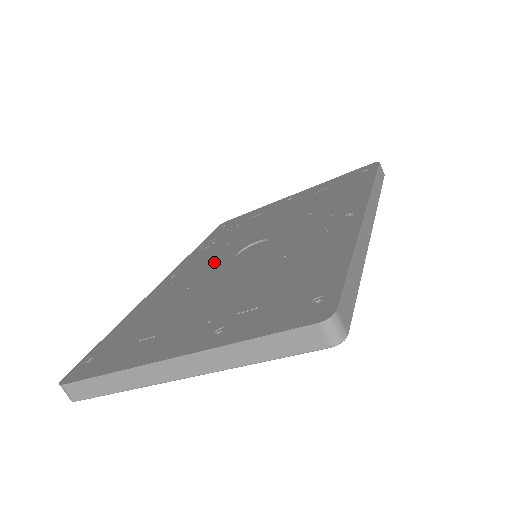
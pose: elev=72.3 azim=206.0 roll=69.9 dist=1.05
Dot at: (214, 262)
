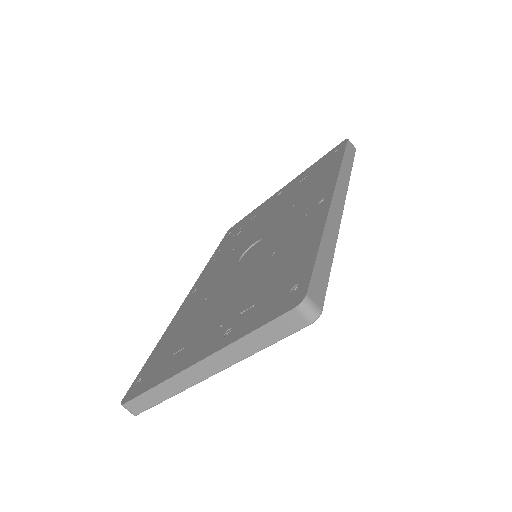
Dot at: (223, 270)
